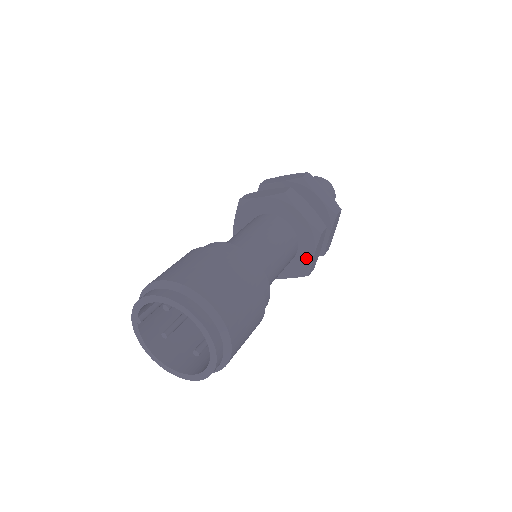
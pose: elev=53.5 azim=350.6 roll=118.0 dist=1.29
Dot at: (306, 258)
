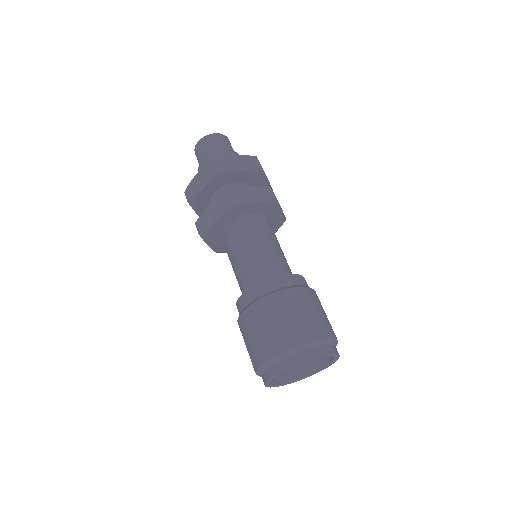
Dot at: (278, 216)
